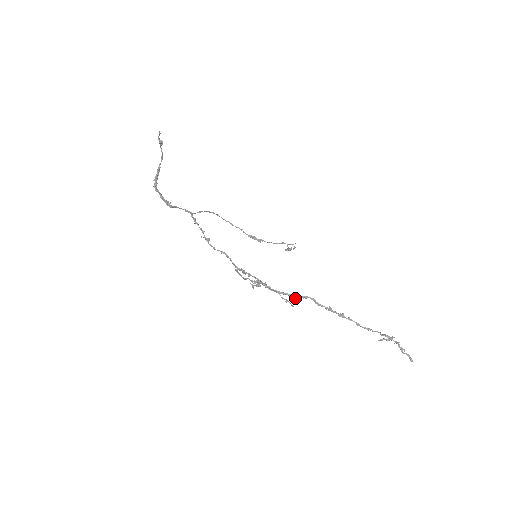
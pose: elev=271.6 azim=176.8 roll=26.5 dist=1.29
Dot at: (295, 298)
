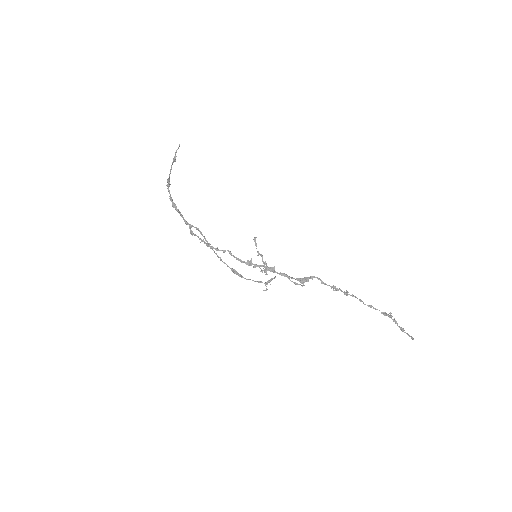
Dot at: (302, 282)
